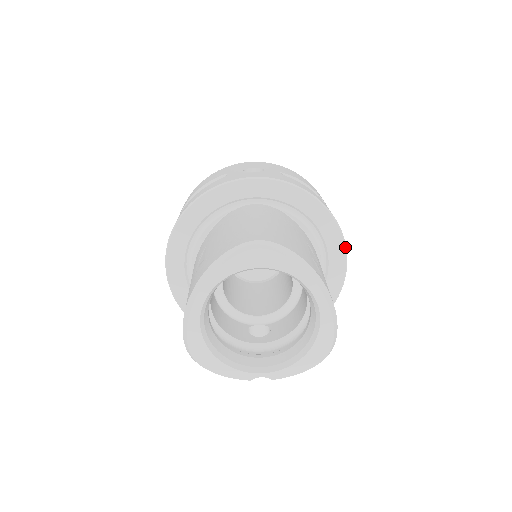
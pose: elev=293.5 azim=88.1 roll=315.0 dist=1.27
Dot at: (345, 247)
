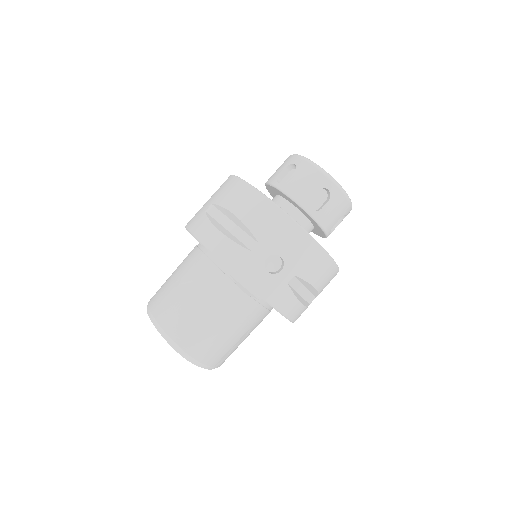
Dot at: occluded
